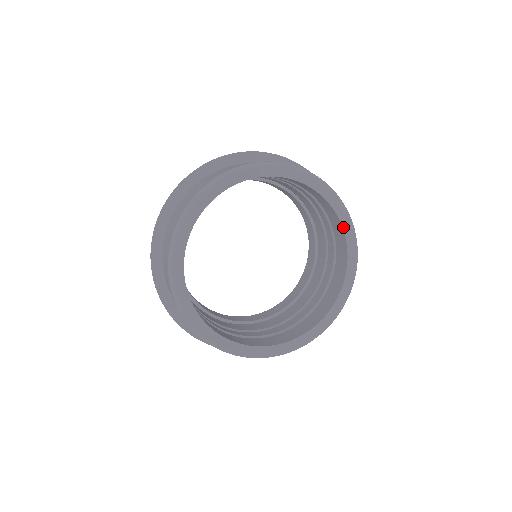
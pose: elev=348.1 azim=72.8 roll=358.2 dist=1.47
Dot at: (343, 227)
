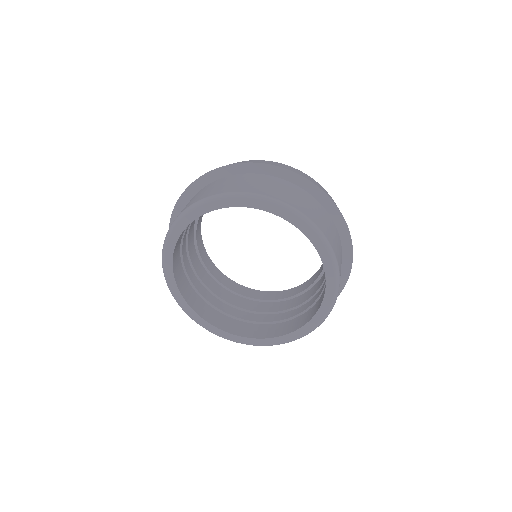
Dot at: (323, 263)
